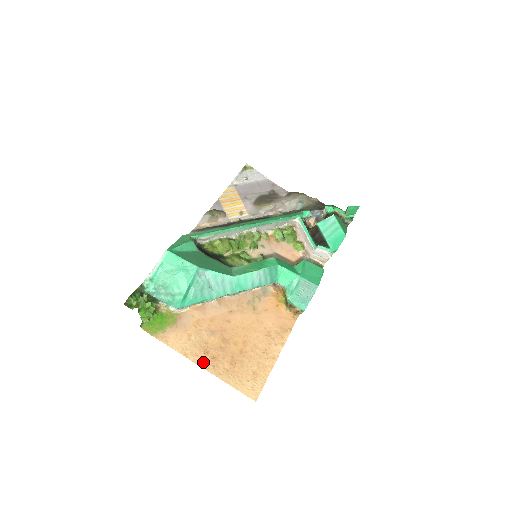
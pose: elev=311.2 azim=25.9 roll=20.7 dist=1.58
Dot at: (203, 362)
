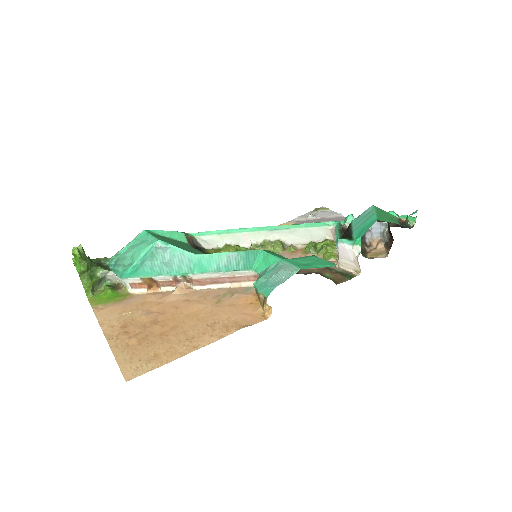
Dot at: (112, 333)
